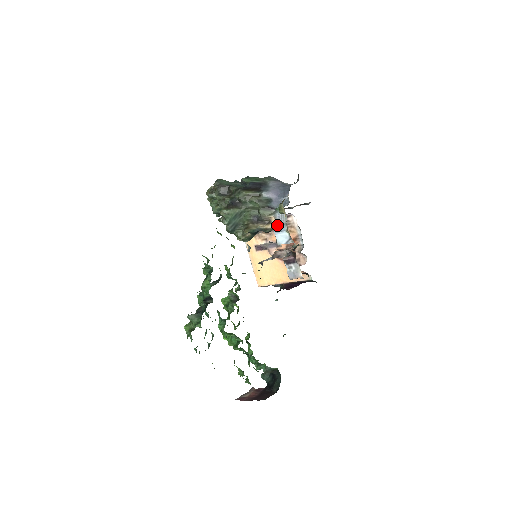
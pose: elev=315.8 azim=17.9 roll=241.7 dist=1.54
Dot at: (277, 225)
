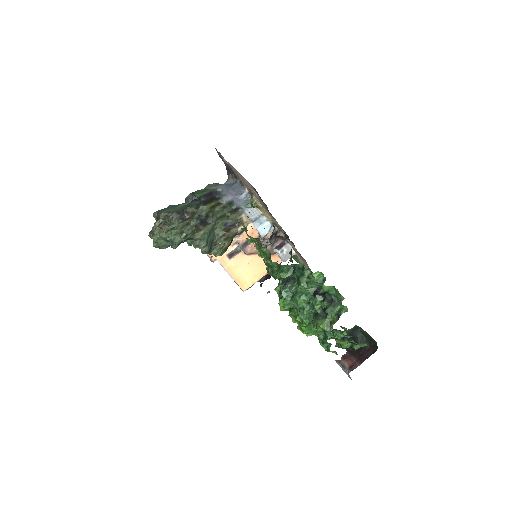
Dot at: (253, 220)
